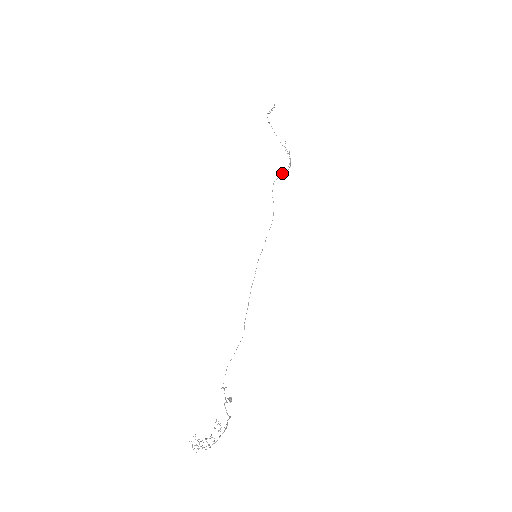
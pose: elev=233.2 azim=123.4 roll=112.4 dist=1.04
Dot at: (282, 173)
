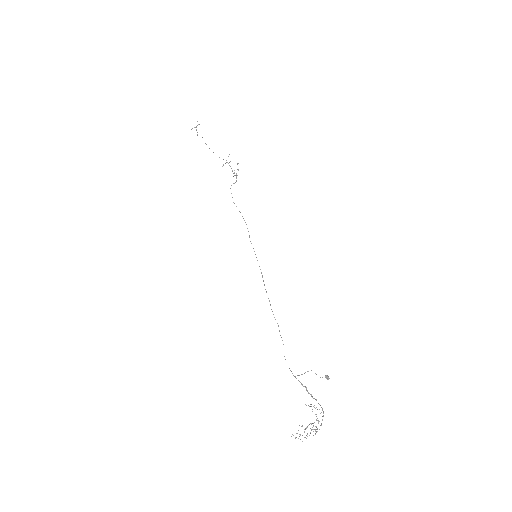
Dot at: (233, 183)
